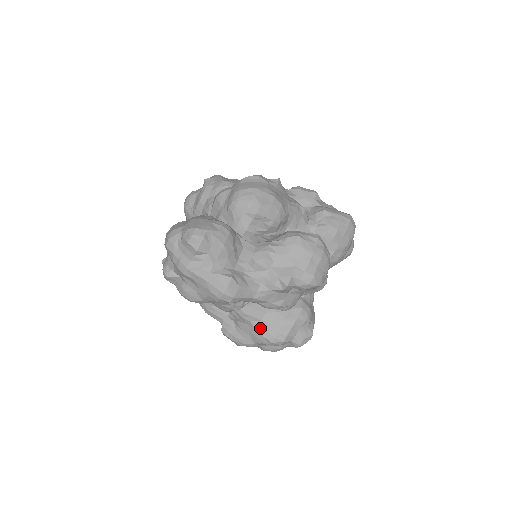
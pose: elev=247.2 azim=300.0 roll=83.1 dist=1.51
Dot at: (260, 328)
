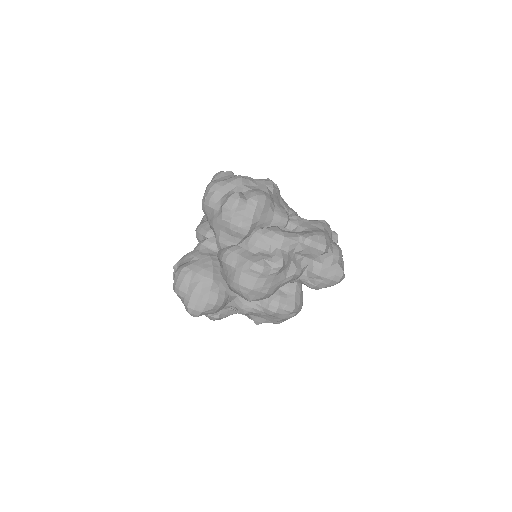
Dot at: occluded
